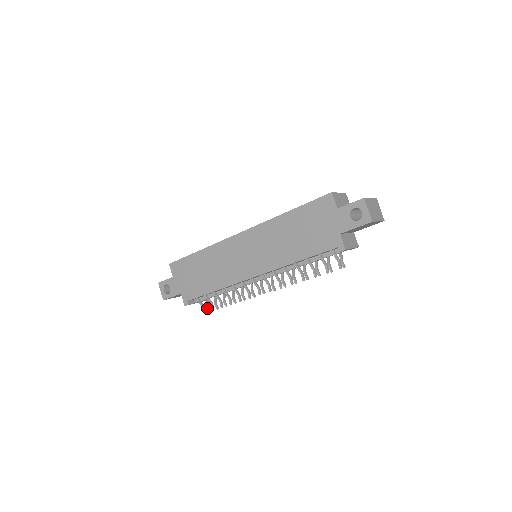
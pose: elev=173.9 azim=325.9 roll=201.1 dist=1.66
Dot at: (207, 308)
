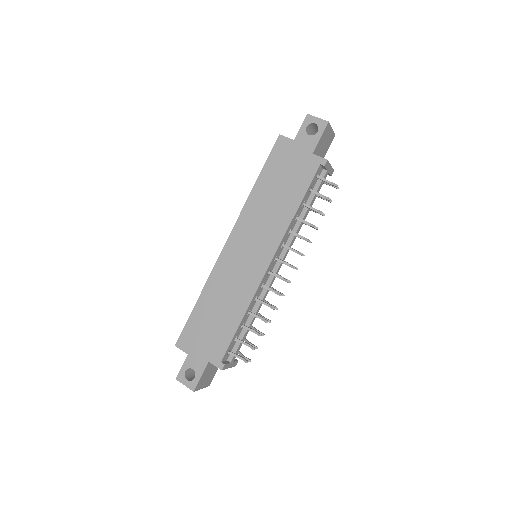
Dot at: (246, 358)
